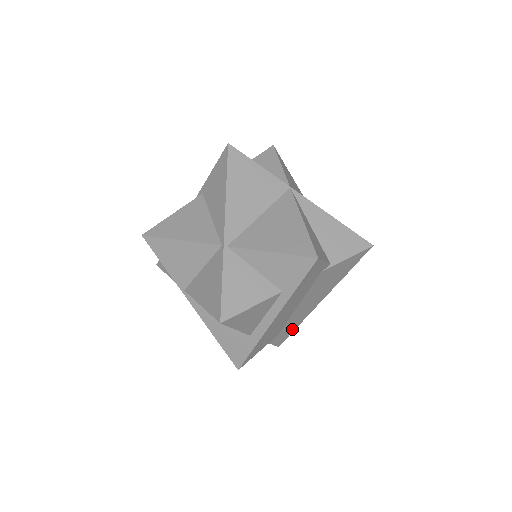
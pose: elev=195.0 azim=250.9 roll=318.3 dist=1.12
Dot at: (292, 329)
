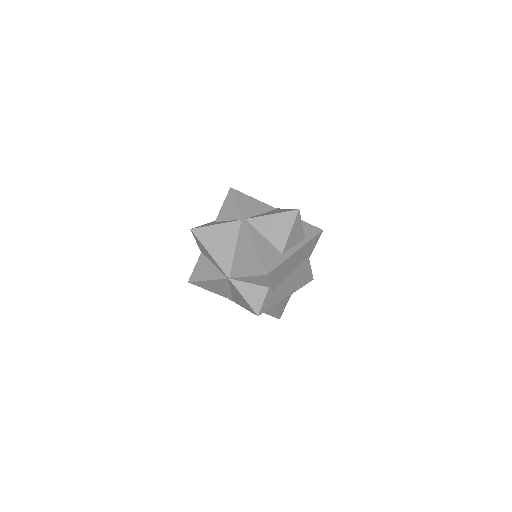
Dot at: (272, 303)
